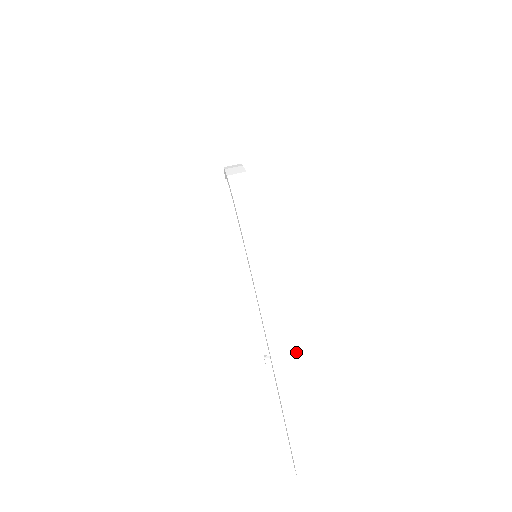
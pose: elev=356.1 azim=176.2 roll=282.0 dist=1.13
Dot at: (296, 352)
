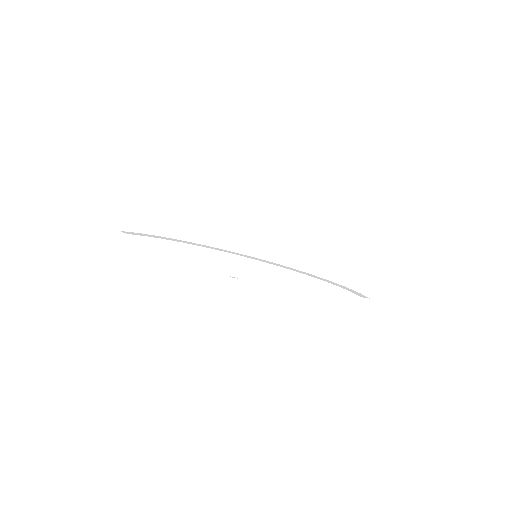
Dot at: (340, 270)
